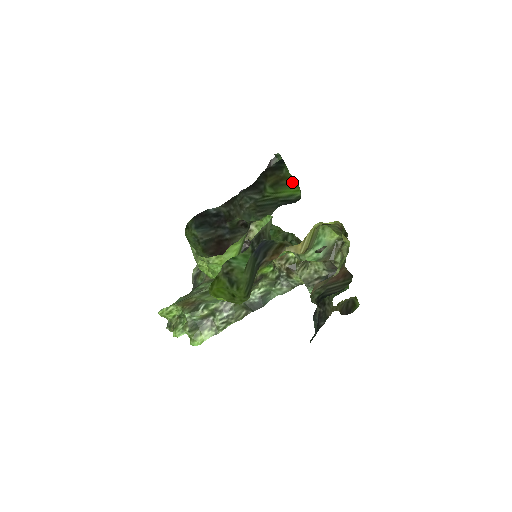
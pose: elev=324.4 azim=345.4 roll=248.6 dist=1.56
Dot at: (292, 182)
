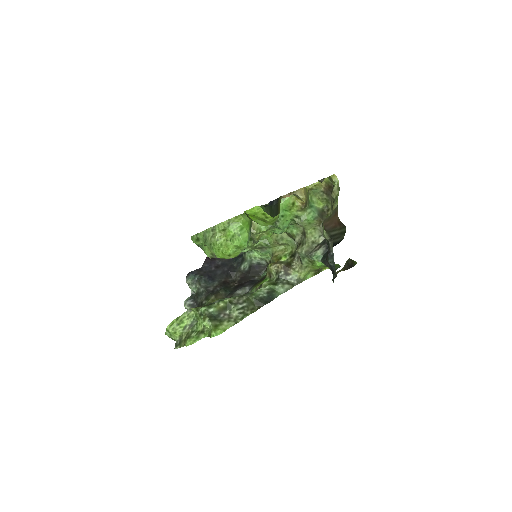
Dot at: occluded
